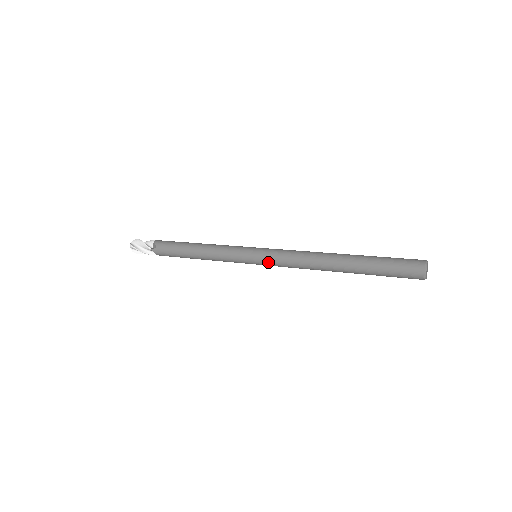
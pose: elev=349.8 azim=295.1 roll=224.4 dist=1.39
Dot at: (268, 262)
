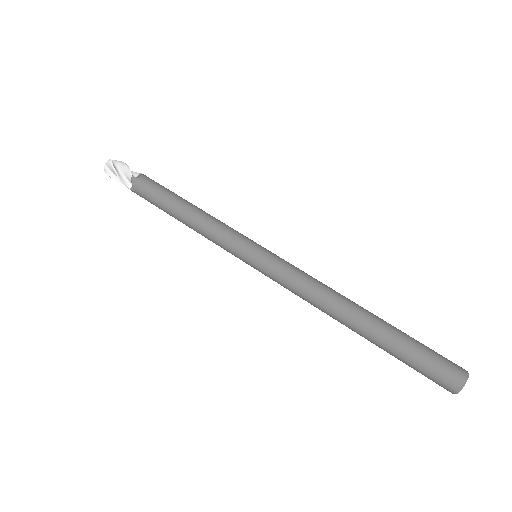
Dot at: (269, 277)
